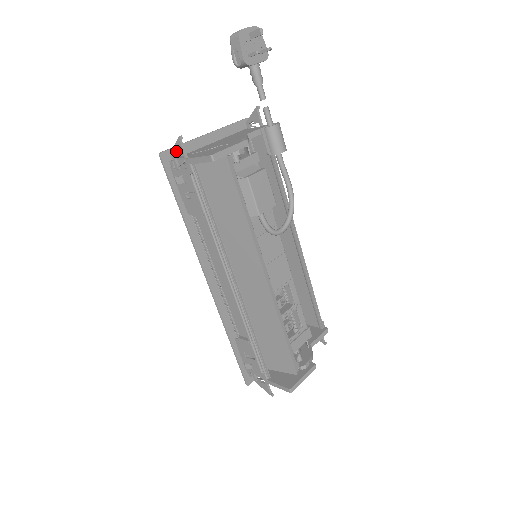
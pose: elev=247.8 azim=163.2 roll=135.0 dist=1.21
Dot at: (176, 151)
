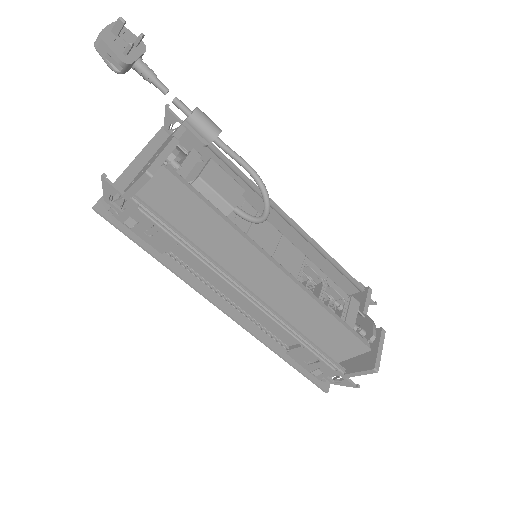
Dot at: (108, 194)
